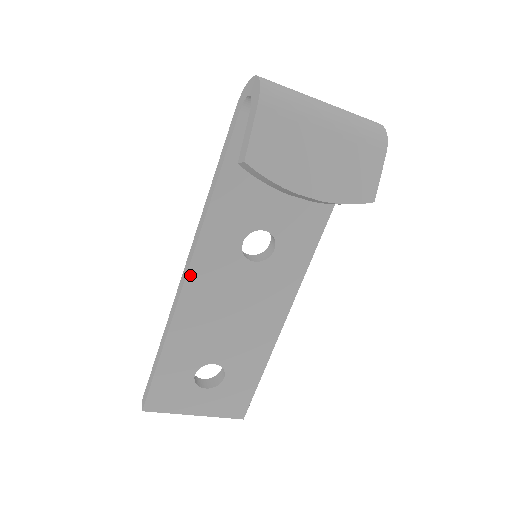
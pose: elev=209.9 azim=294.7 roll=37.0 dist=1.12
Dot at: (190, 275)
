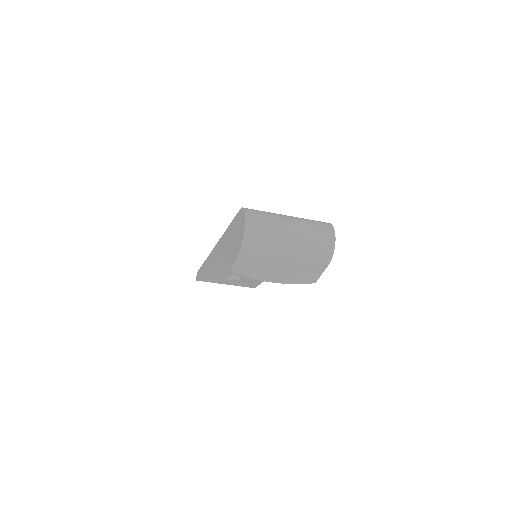
Dot at: (216, 256)
